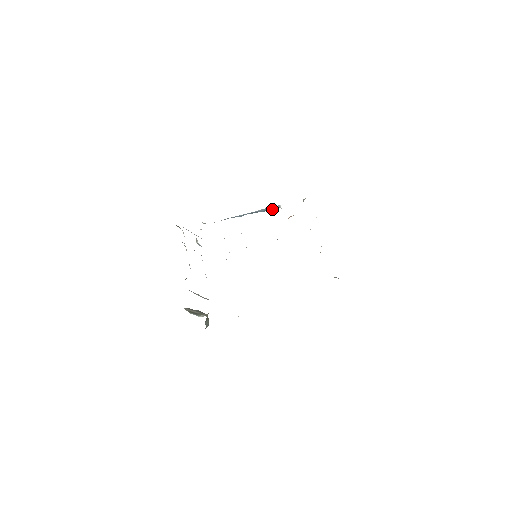
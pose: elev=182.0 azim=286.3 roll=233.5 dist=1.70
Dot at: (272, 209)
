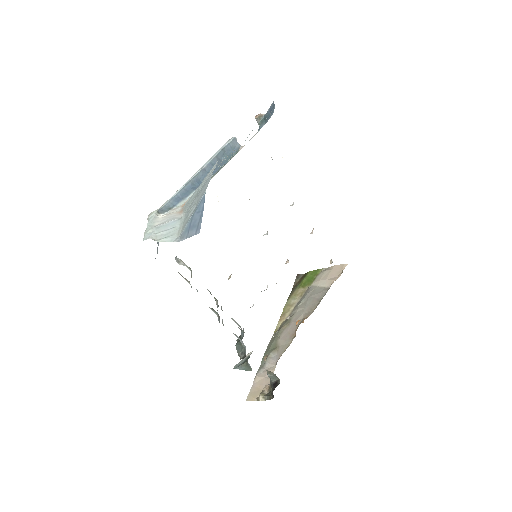
Dot at: (231, 151)
